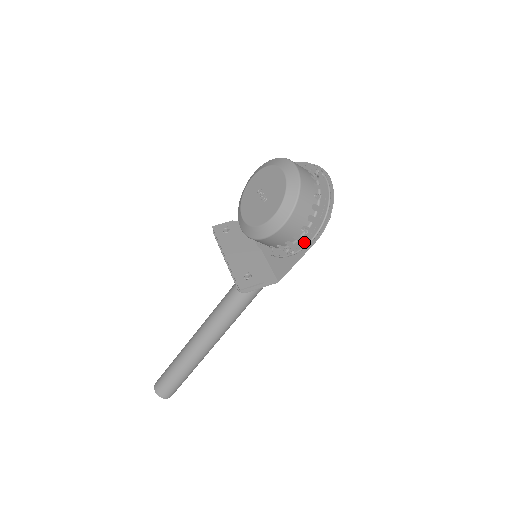
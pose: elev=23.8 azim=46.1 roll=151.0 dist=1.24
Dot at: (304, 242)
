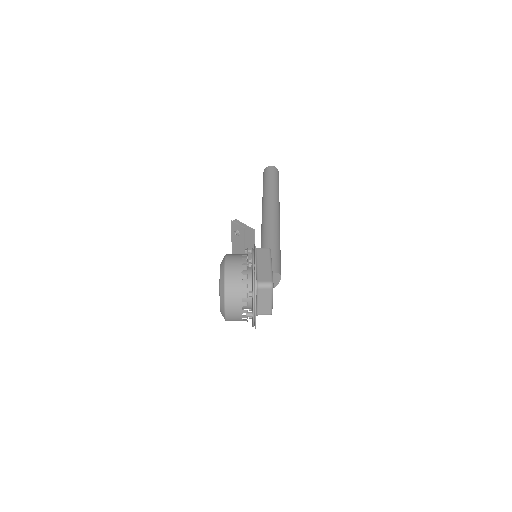
Dot at: occluded
